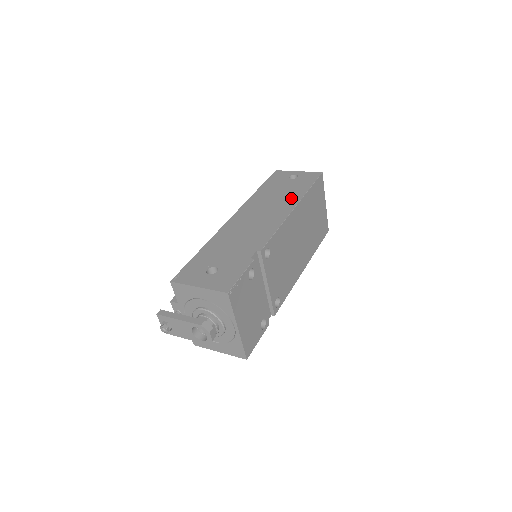
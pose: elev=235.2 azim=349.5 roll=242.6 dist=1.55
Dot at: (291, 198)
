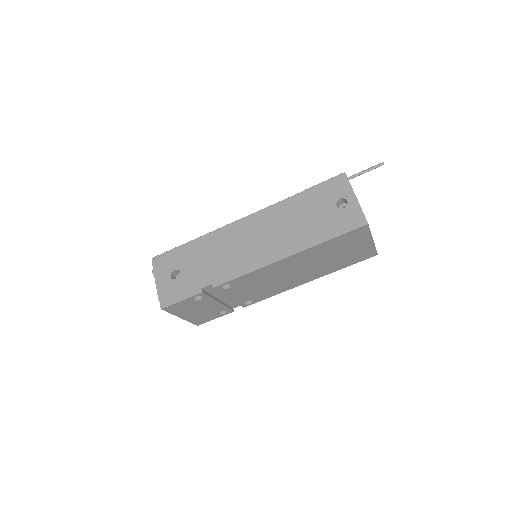
Dot at: (300, 239)
